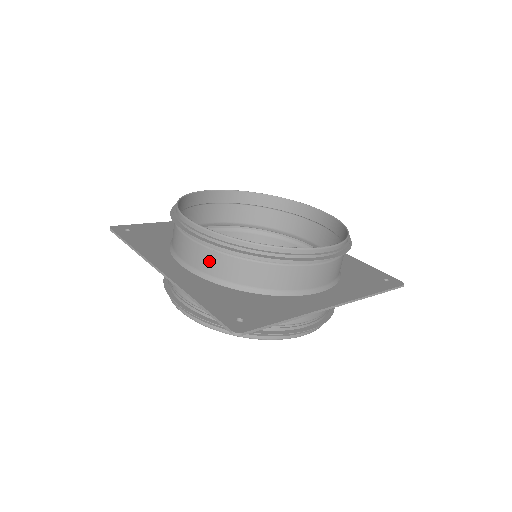
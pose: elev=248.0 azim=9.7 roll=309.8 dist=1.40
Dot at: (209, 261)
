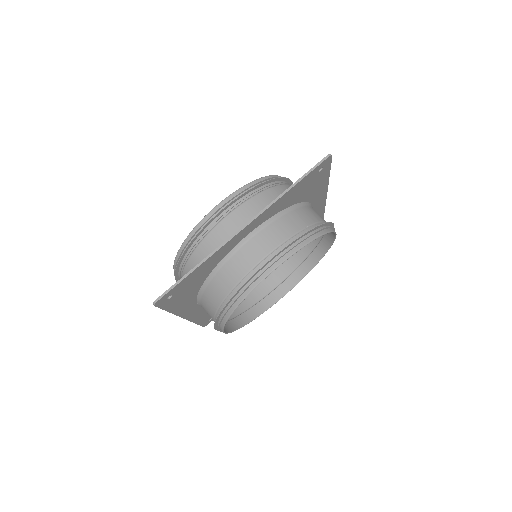
Dot at: (258, 205)
